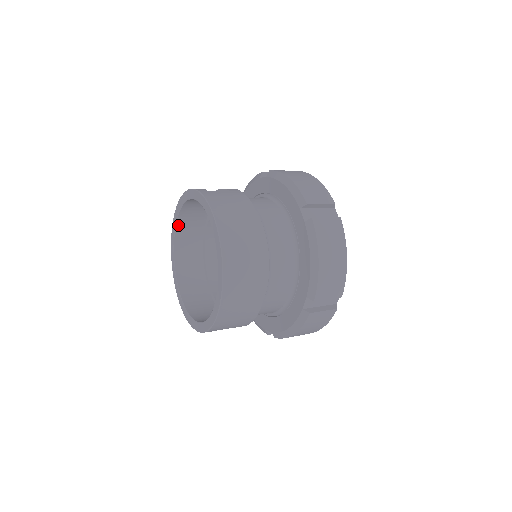
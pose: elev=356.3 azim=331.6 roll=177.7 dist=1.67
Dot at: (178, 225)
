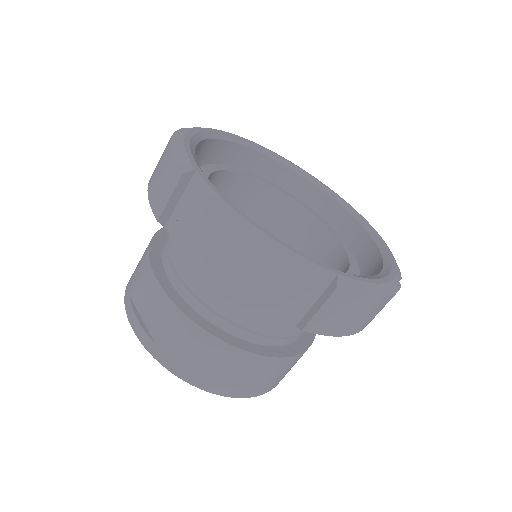
Dot at: occluded
